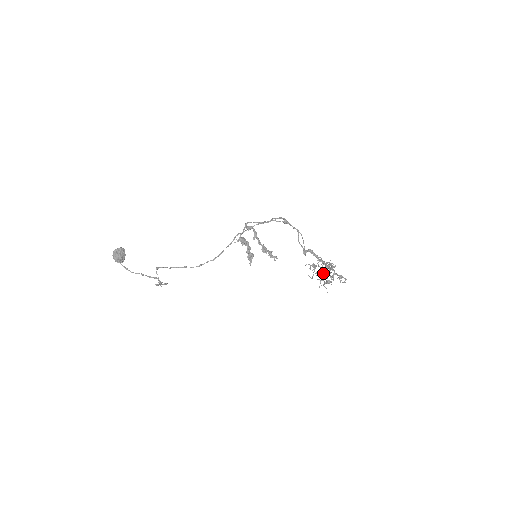
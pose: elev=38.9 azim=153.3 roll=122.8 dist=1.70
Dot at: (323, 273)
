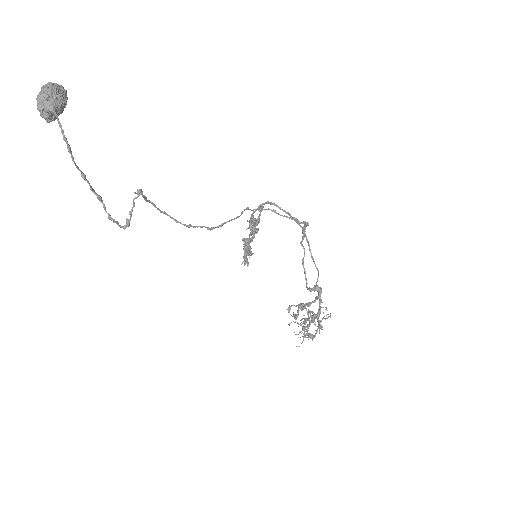
Dot at: occluded
